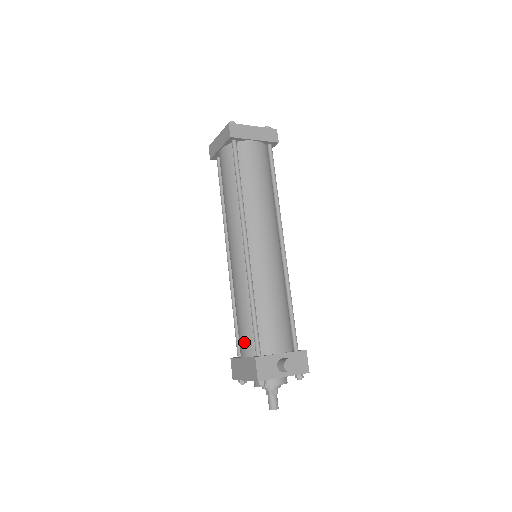
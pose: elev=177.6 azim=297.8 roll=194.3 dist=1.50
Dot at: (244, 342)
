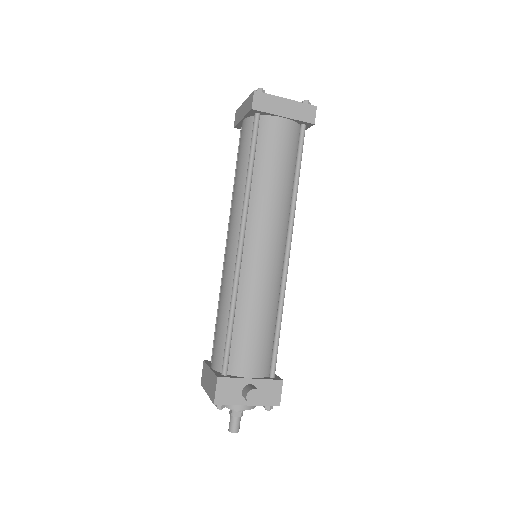
Dot at: (215, 352)
